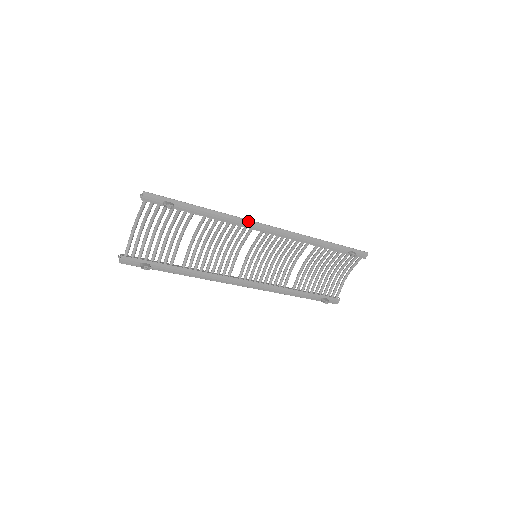
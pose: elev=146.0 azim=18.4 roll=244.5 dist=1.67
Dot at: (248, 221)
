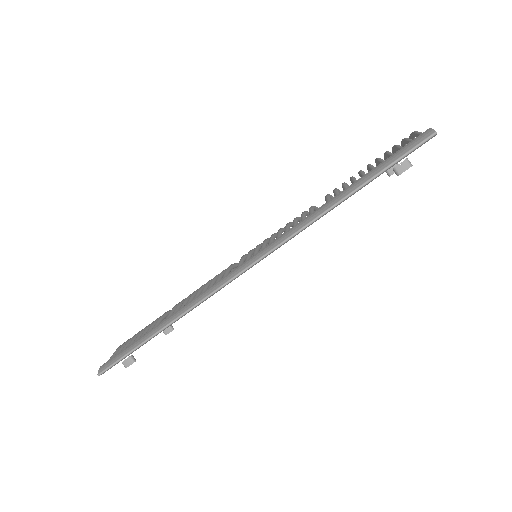
Dot at: (212, 295)
